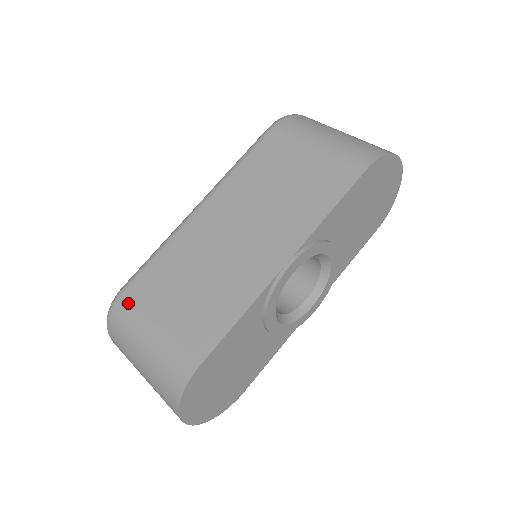
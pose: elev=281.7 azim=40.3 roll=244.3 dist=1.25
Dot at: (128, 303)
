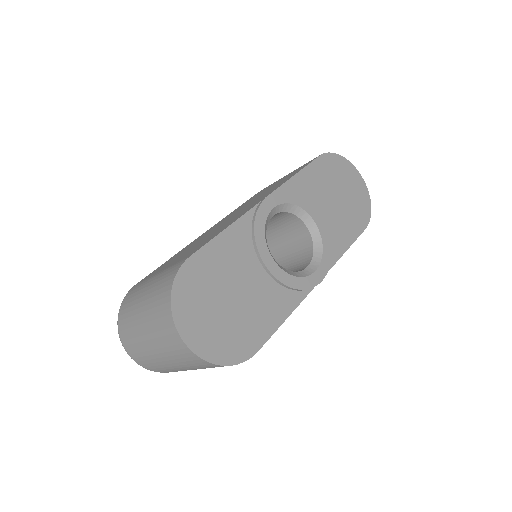
Dot at: (137, 285)
